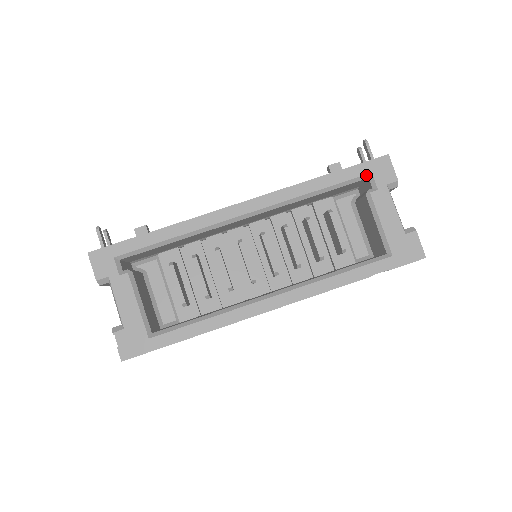
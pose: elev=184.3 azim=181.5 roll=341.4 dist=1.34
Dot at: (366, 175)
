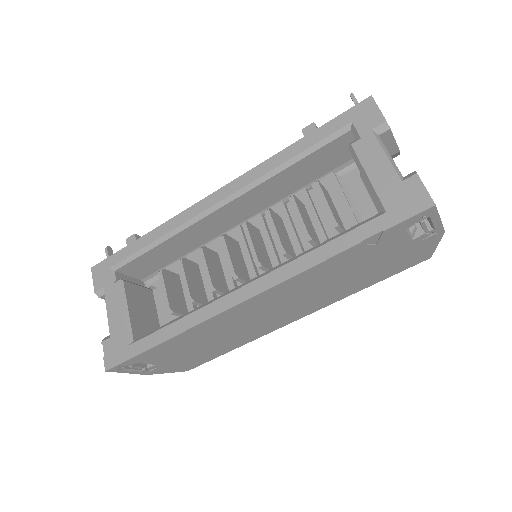
Dot at: (346, 127)
